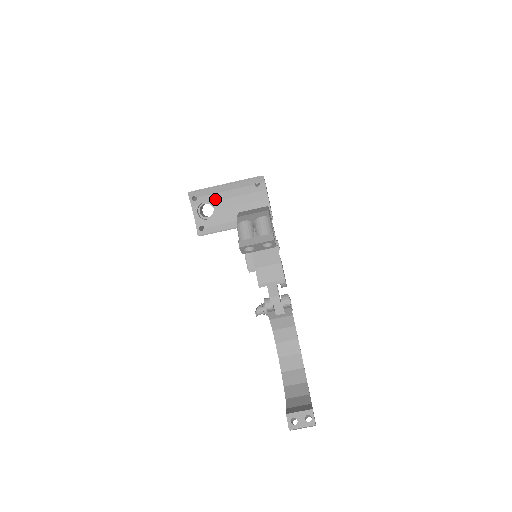
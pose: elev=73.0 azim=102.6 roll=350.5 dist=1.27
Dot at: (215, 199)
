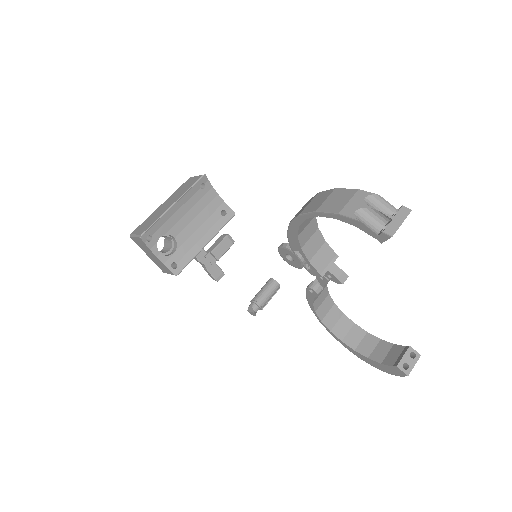
Dot at: (170, 226)
